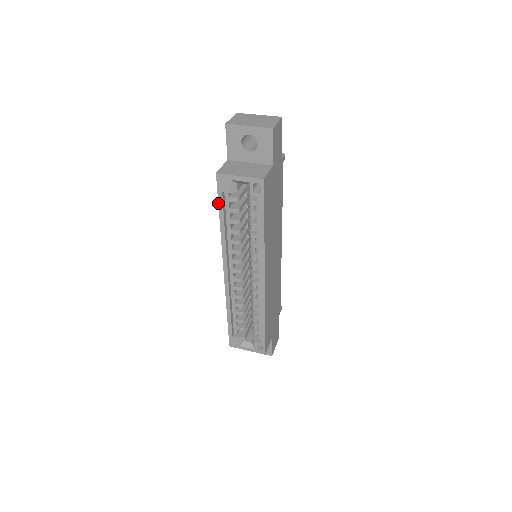
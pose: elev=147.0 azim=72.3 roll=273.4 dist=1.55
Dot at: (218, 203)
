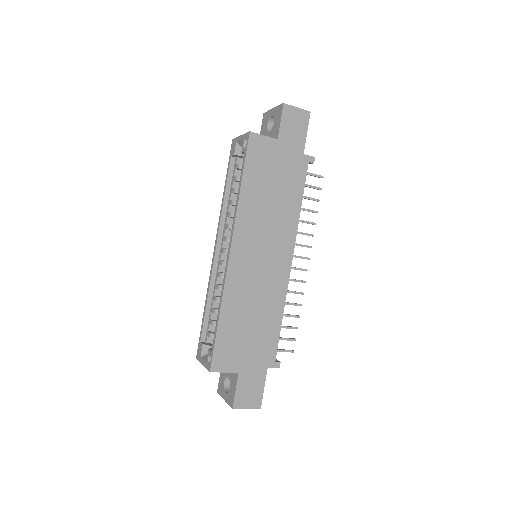
Dot at: (227, 169)
